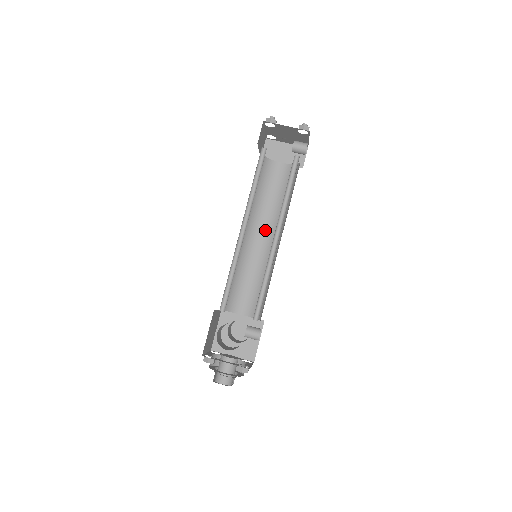
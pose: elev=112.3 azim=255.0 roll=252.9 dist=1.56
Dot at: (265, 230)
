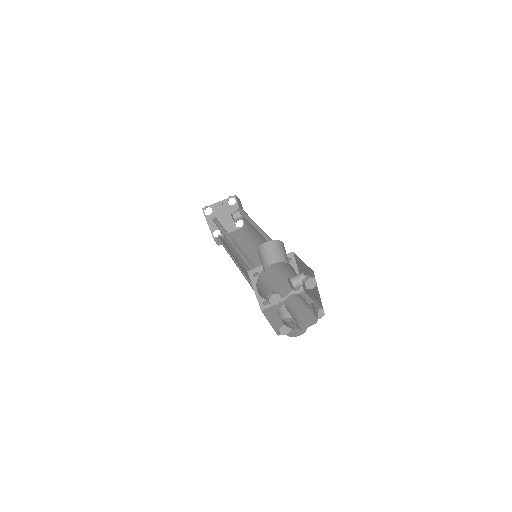
Dot at: (253, 260)
